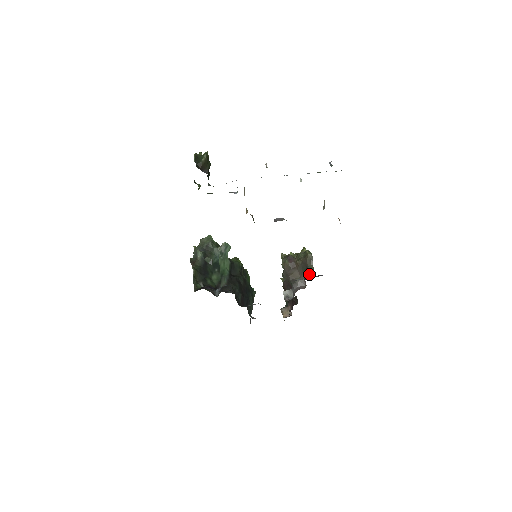
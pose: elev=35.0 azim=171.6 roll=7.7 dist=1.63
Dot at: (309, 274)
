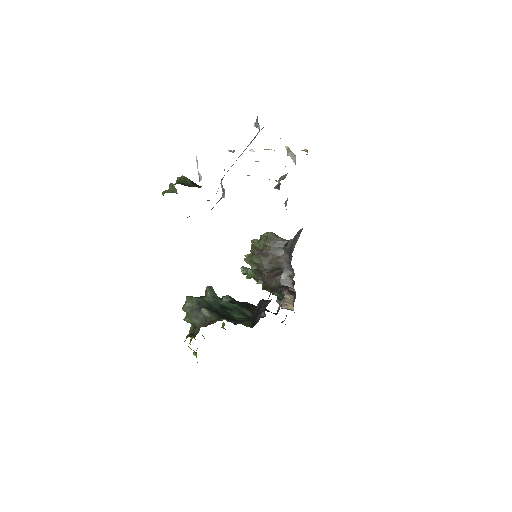
Dot at: (285, 245)
